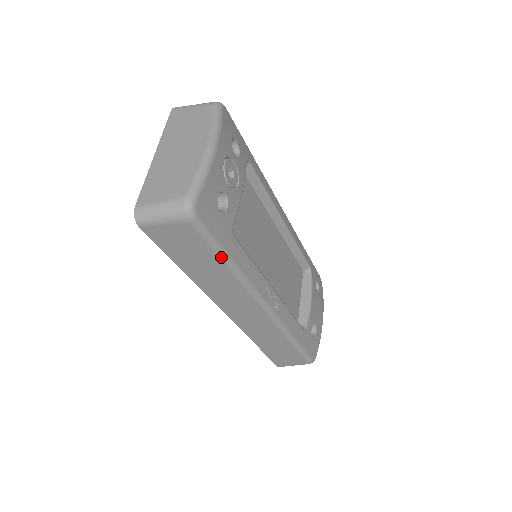
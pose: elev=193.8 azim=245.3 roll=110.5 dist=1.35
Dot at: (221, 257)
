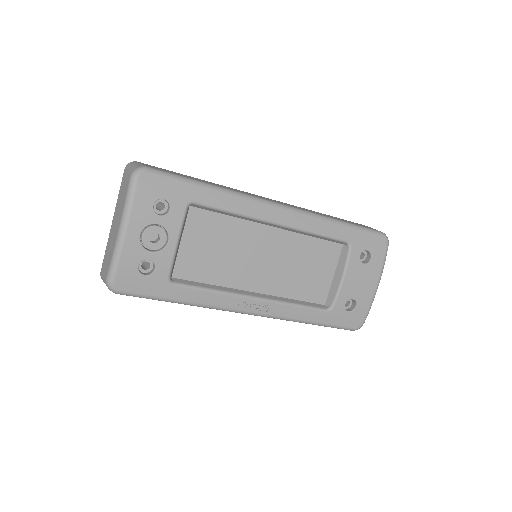
Dot at: (166, 301)
